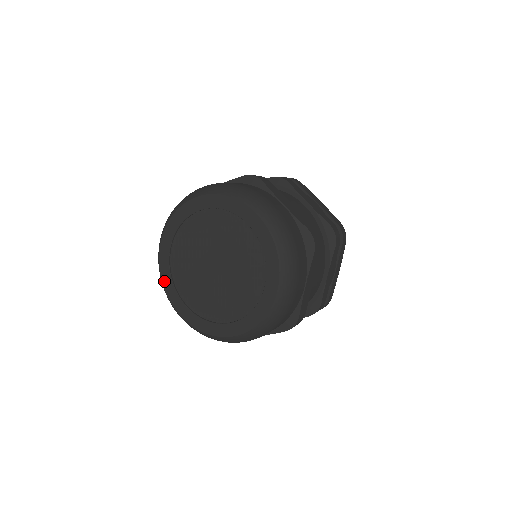
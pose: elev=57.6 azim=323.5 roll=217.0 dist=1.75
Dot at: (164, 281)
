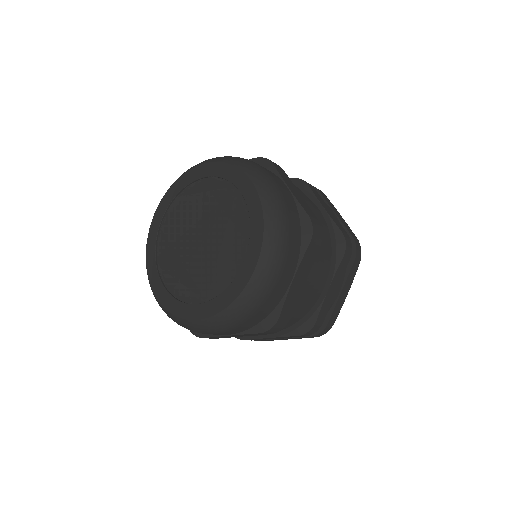
Dot at: (148, 253)
